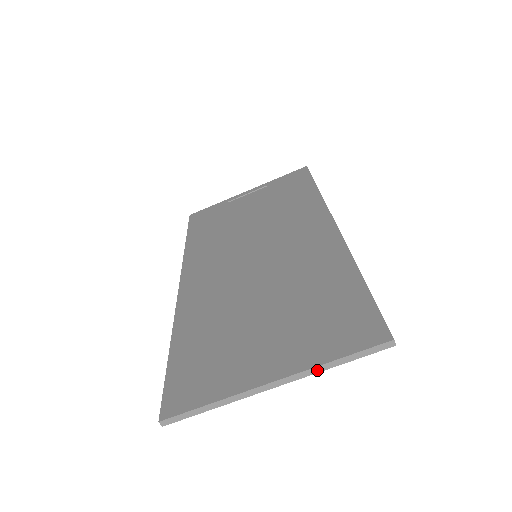
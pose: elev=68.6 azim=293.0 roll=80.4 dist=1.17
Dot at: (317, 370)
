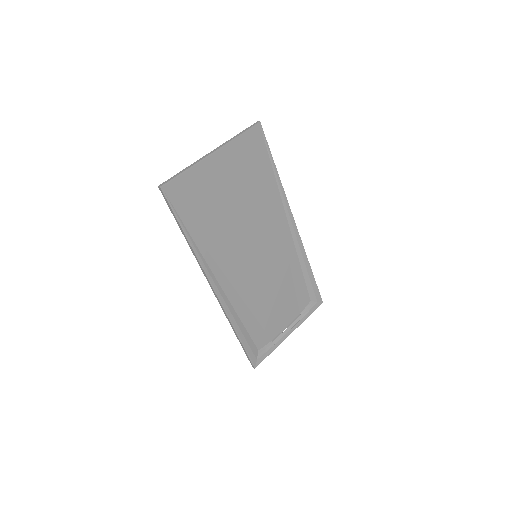
Dot at: (230, 140)
